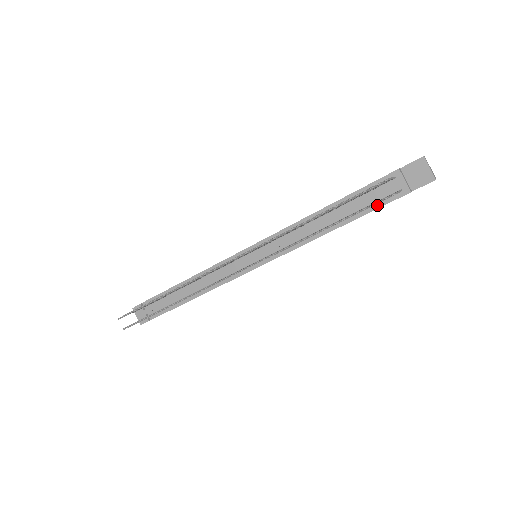
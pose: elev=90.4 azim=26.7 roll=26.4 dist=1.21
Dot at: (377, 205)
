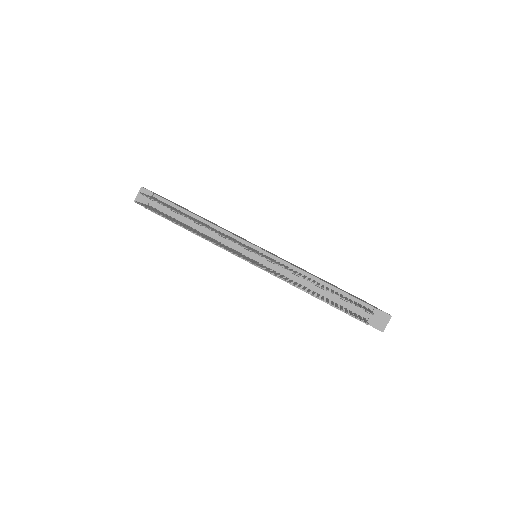
Dot at: occluded
